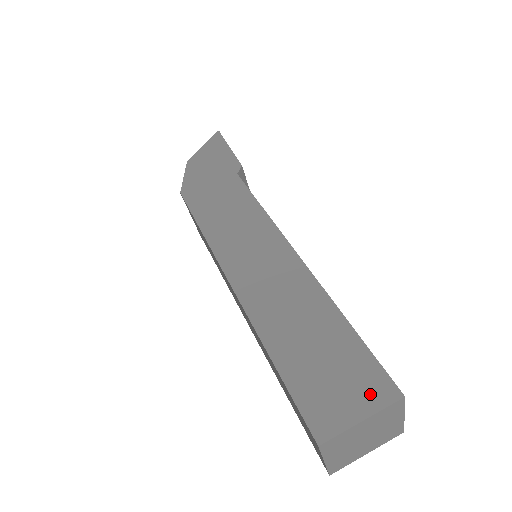
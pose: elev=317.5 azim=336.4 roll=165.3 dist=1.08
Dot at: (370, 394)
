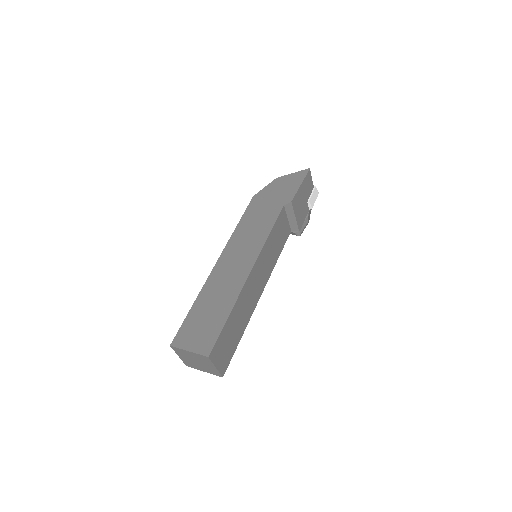
Dot at: (201, 346)
